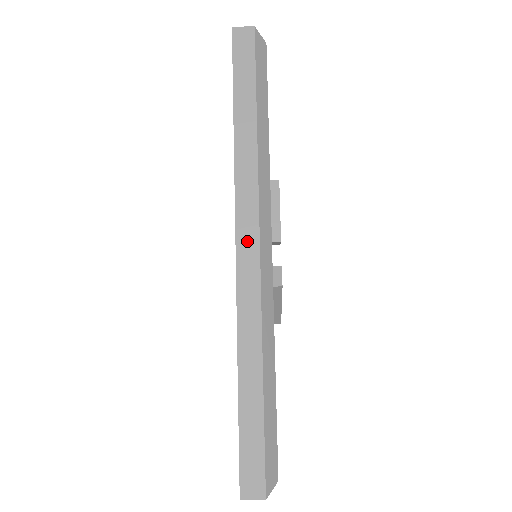
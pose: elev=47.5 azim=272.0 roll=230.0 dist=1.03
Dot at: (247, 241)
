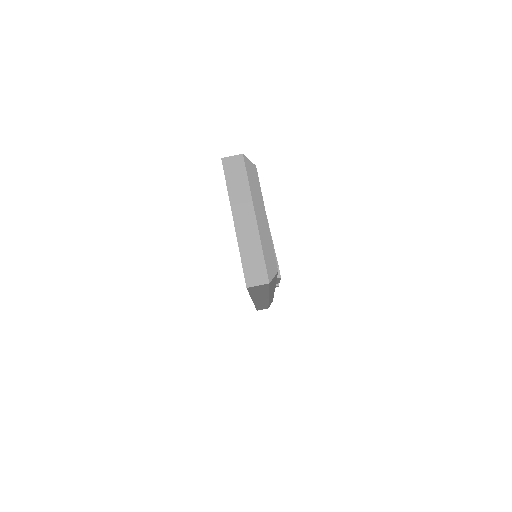
Dot at: occluded
